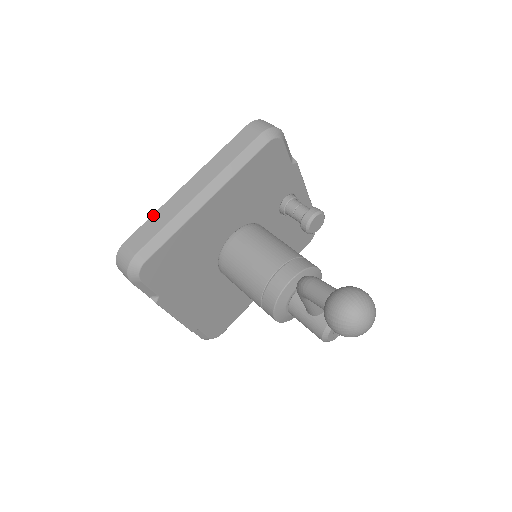
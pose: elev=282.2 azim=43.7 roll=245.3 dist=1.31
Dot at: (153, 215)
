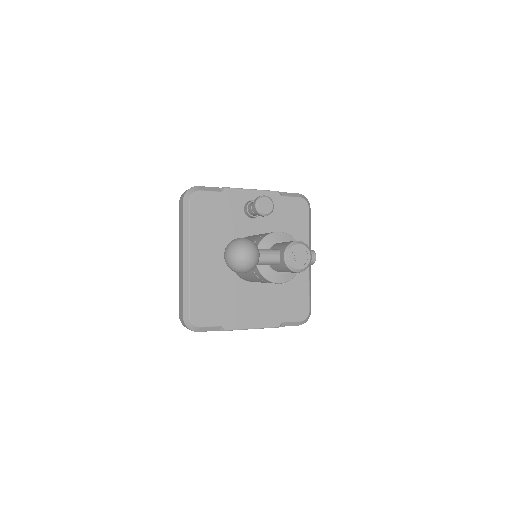
Dot at: (179, 290)
